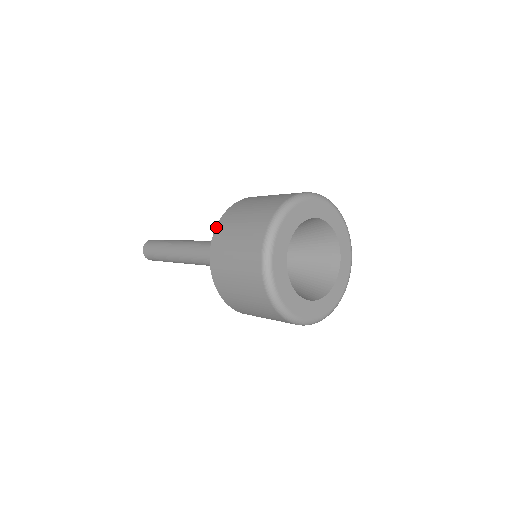
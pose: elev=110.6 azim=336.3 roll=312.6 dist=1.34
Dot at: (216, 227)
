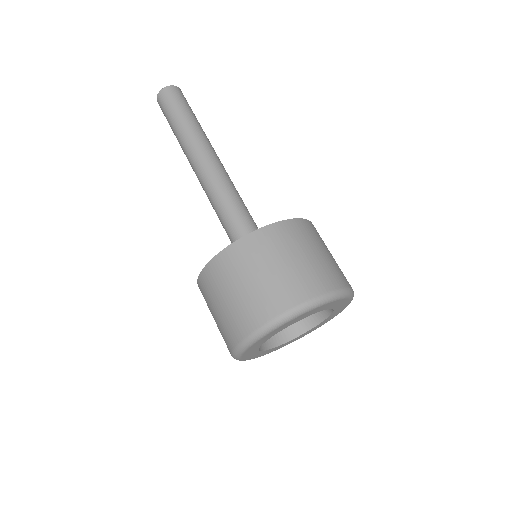
Dot at: (248, 235)
